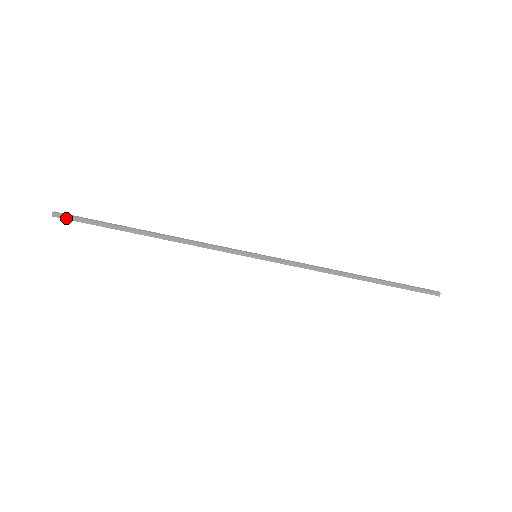
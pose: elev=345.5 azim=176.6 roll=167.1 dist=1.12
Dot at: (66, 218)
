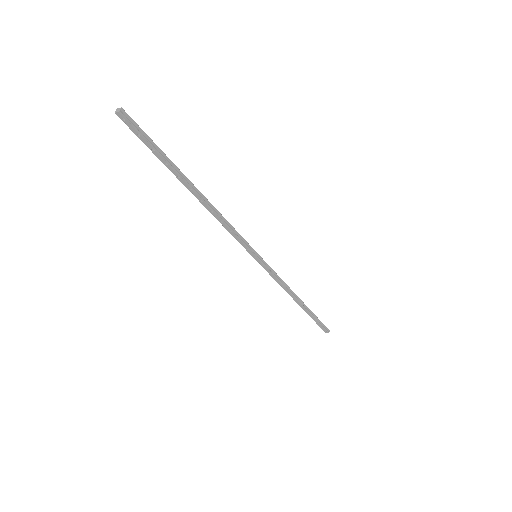
Dot at: (132, 124)
